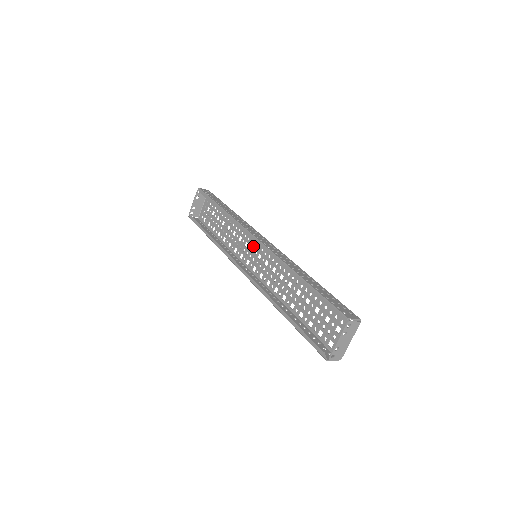
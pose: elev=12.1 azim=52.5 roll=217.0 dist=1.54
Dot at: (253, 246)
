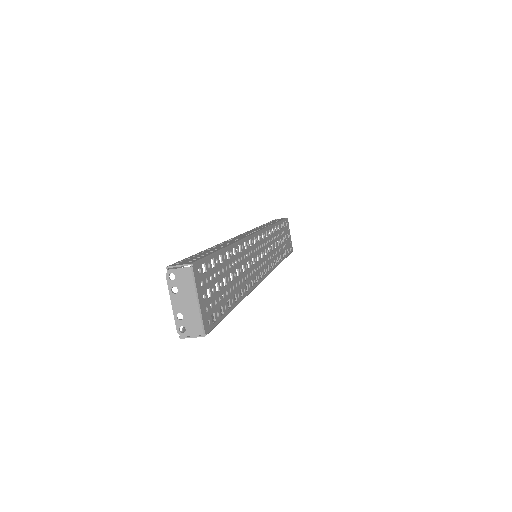
Dot at: (264, 248)
